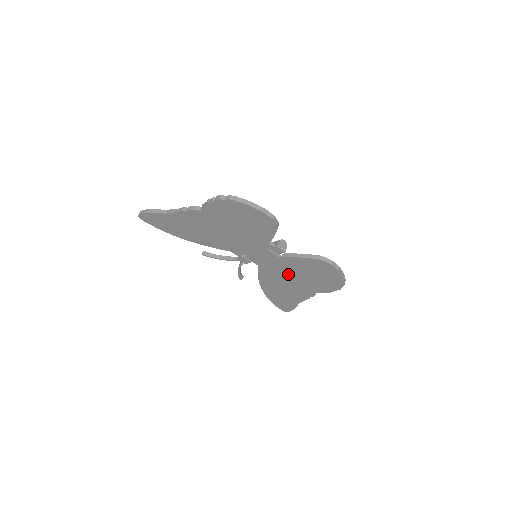
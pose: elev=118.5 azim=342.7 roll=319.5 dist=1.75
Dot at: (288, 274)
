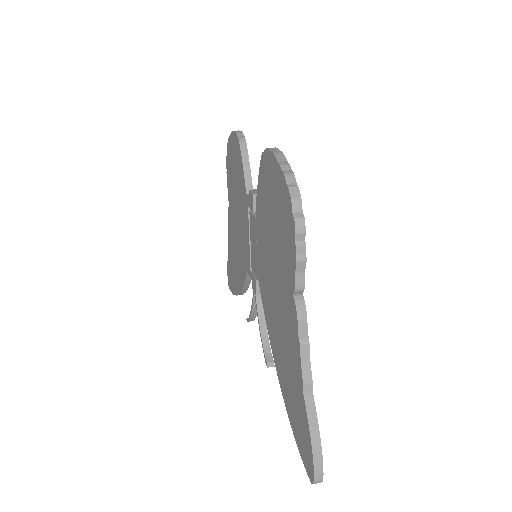
Dot at: (269, 264)
